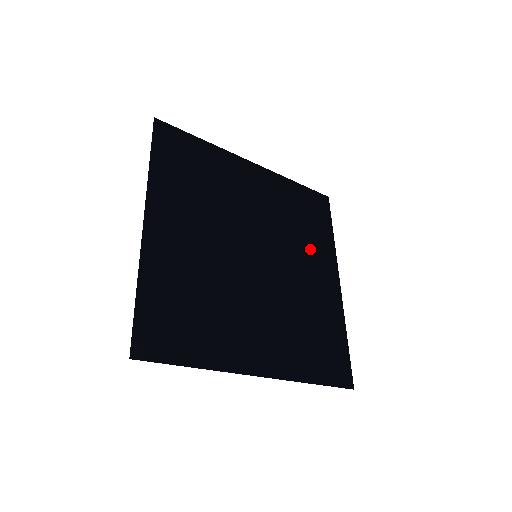
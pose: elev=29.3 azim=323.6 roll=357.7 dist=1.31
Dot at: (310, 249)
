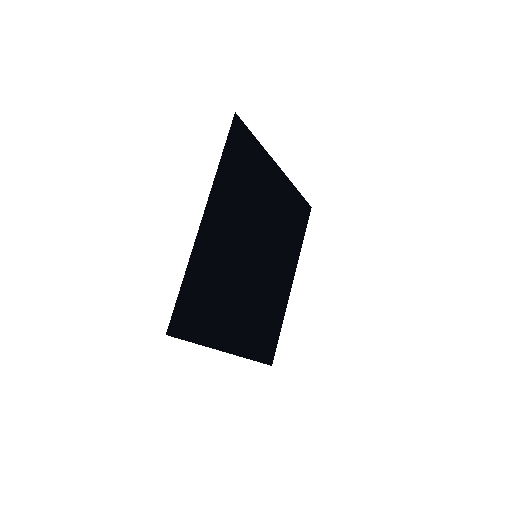
Dot at: (261, 187)
